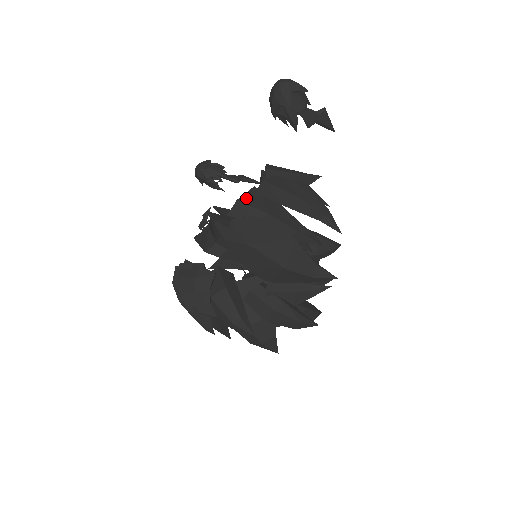
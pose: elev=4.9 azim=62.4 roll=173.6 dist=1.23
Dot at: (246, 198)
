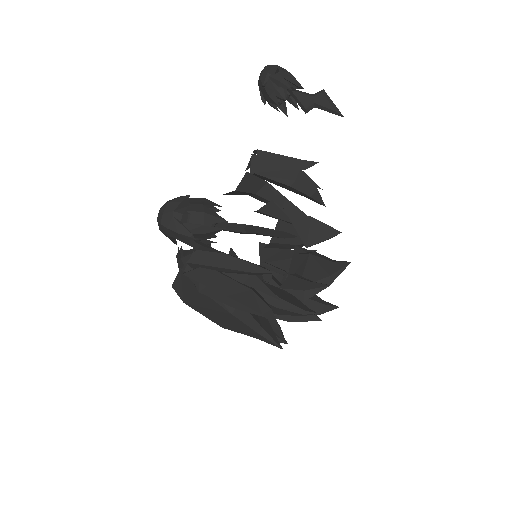
Dot at: occluded
